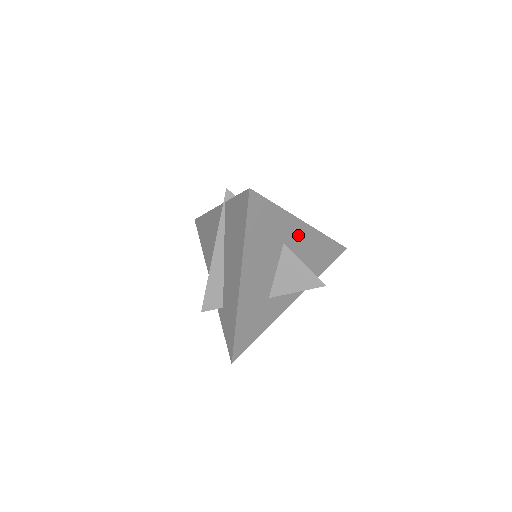
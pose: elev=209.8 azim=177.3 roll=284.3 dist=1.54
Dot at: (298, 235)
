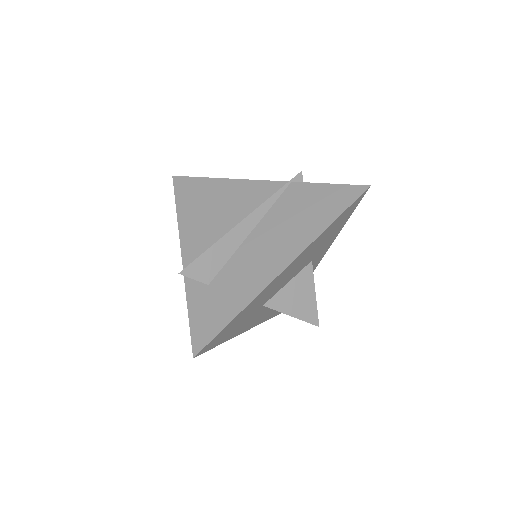
Dot at: (314, 263)
